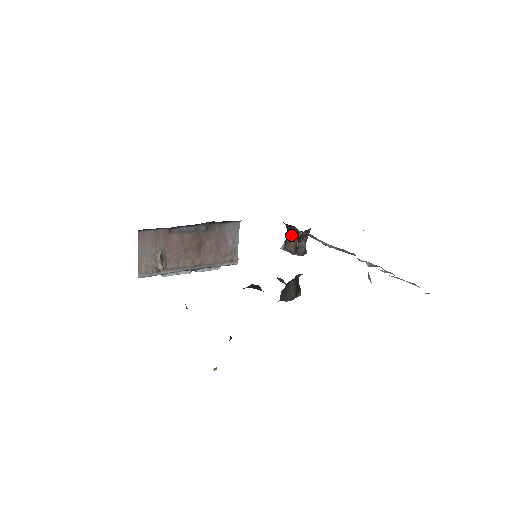
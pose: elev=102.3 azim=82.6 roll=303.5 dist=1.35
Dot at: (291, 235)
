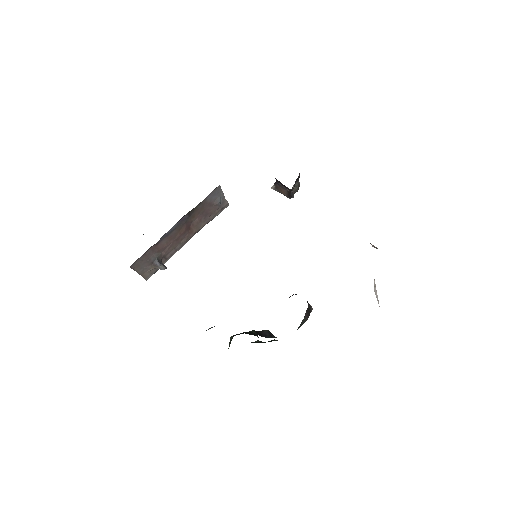
Dot at: (281, 184)
